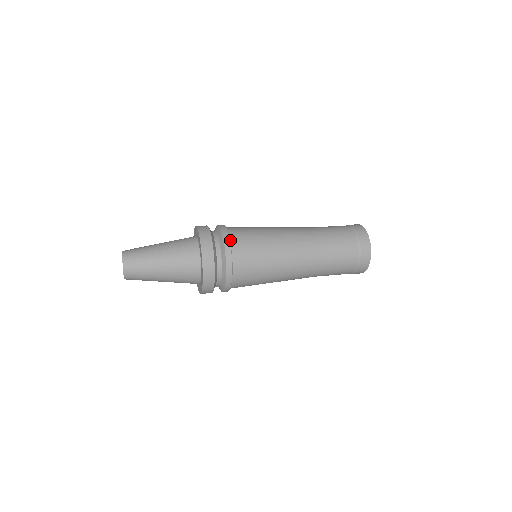
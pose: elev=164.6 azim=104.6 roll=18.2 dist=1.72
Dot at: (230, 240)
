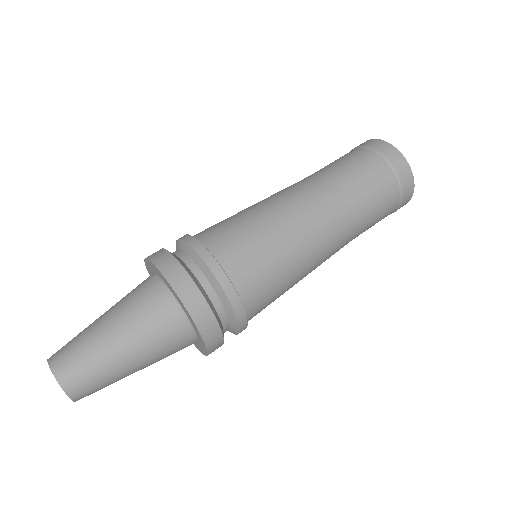
Dot at: (246, 319)
